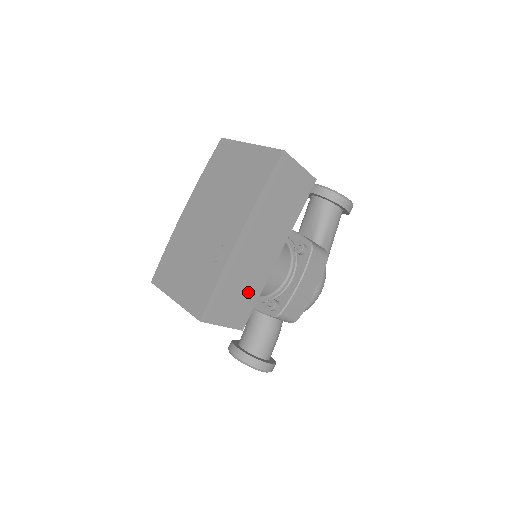
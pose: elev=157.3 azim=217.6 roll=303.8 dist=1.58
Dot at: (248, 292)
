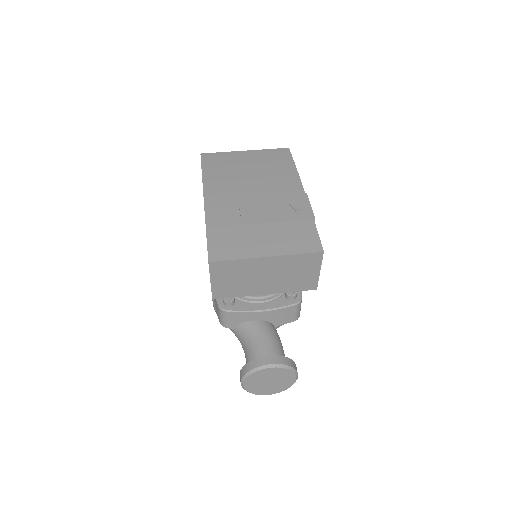
Dot at: occluded
